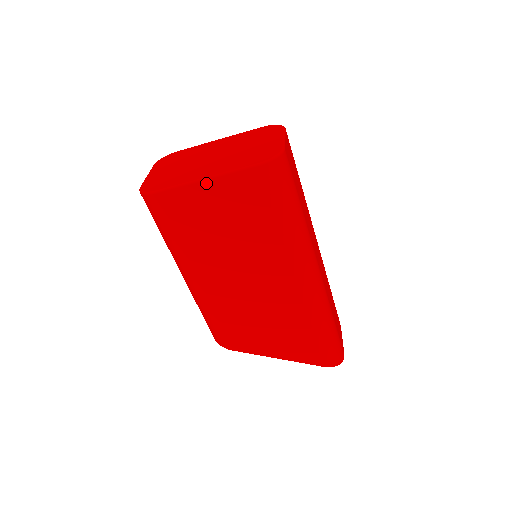
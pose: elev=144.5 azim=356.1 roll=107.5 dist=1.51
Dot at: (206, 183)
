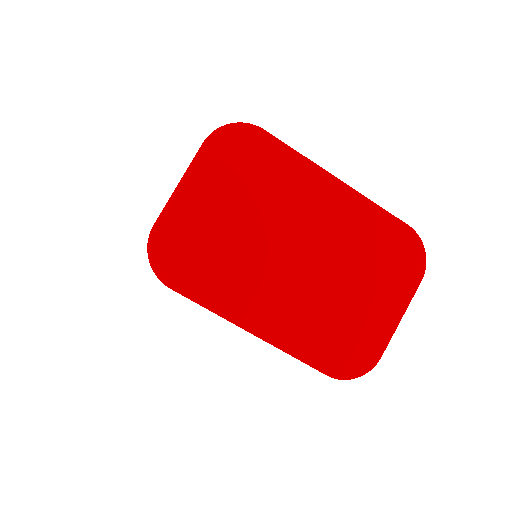
Dot at: (250, 332)
